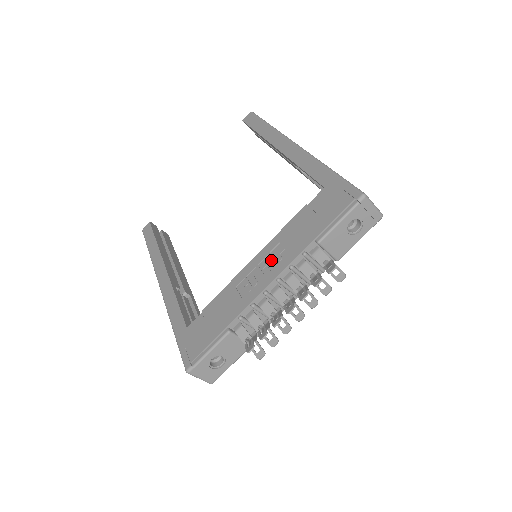
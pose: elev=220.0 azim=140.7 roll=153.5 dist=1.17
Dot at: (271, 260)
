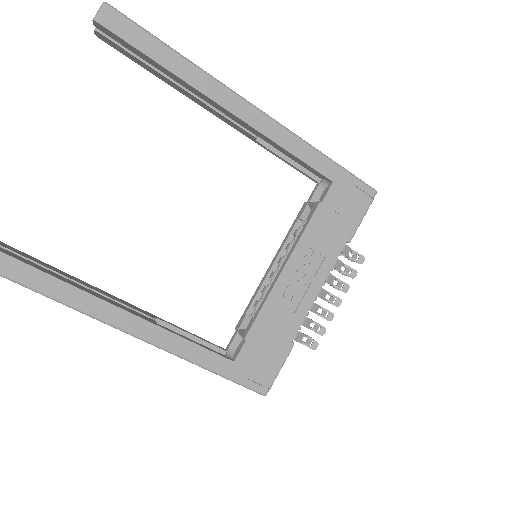
Dot at: (307, 267)
